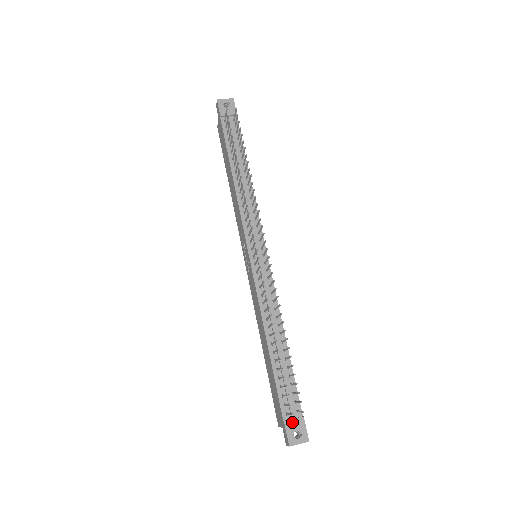
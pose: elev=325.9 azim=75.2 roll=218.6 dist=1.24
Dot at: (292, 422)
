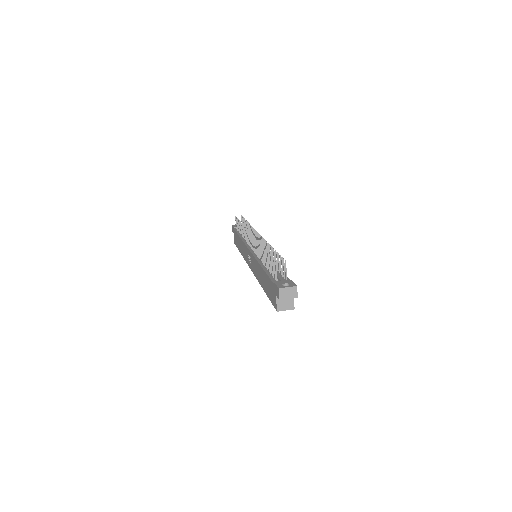
Dot at: (281, 282)
